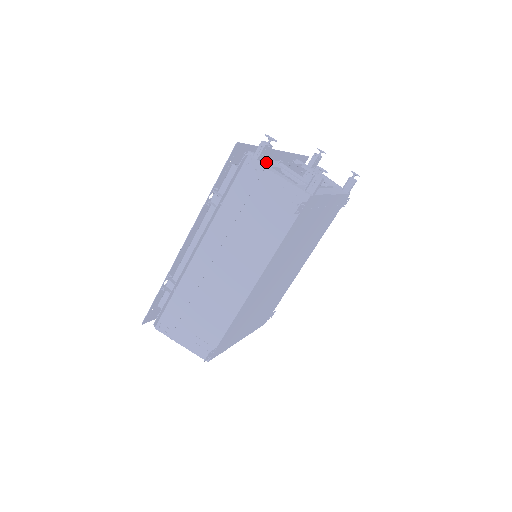
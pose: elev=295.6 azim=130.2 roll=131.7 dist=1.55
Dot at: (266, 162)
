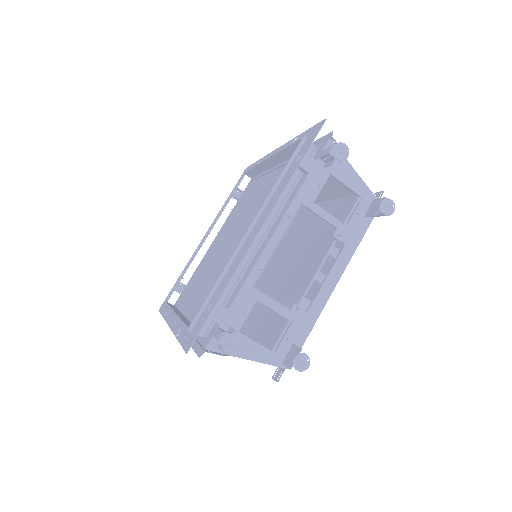
Dot at: (233, 320)
